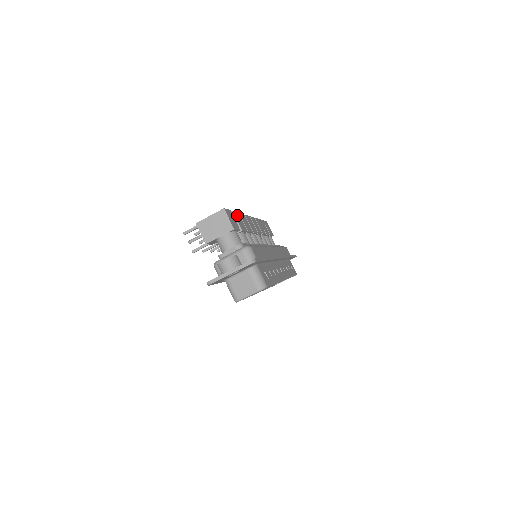
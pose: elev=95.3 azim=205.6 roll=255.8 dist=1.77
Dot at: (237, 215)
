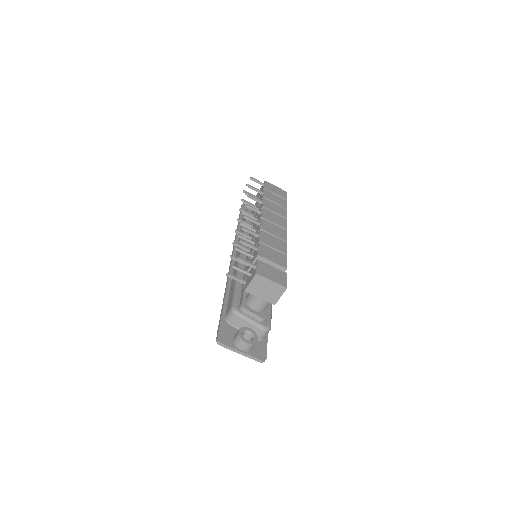
Dot at: occluded
